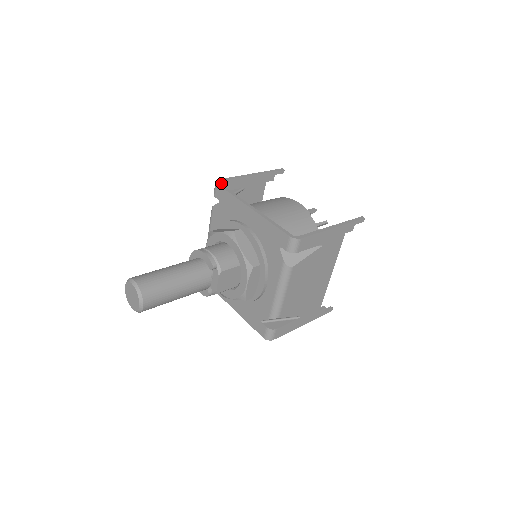
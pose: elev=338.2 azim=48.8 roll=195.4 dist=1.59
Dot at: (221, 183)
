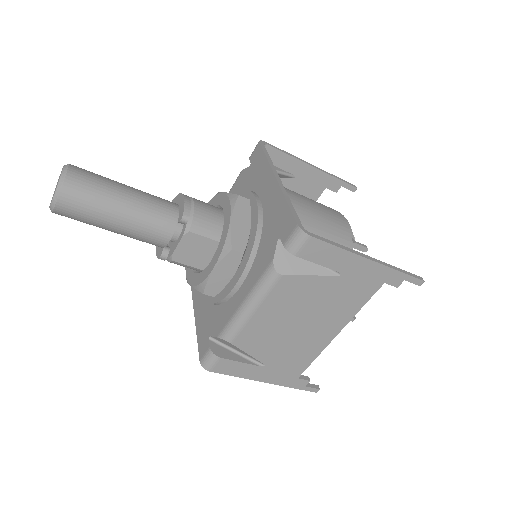
Dot at: (266, 148)
